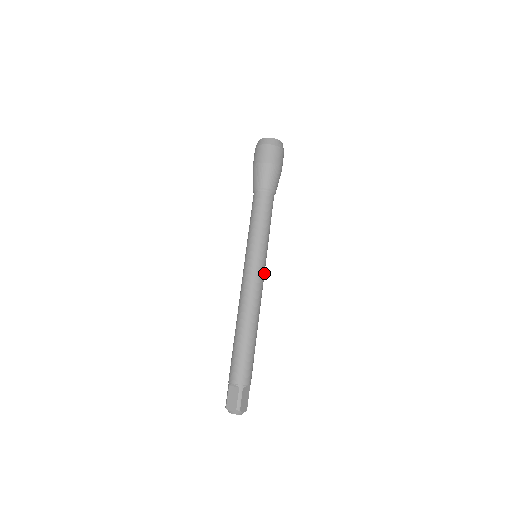
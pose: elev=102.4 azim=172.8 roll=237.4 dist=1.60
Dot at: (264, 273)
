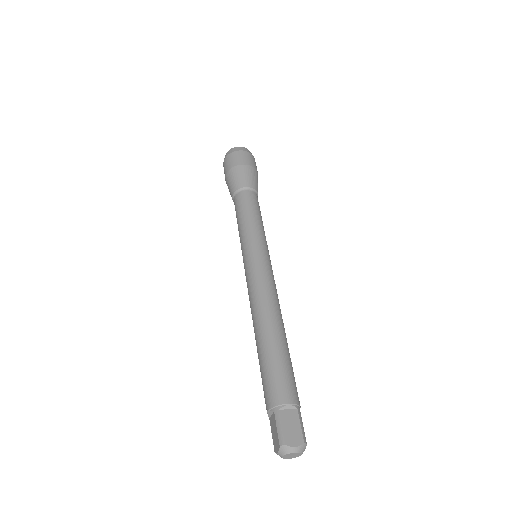
Dot at: occluded
